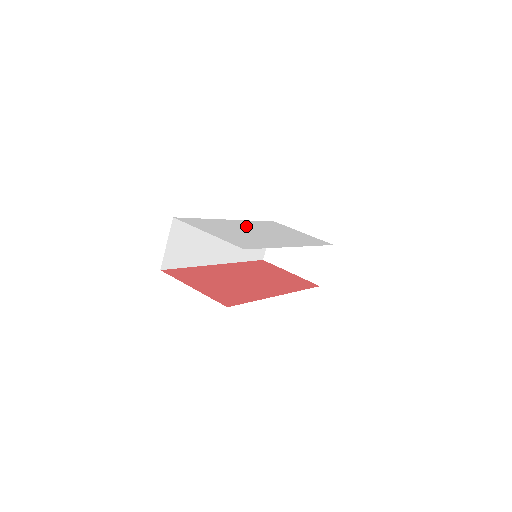
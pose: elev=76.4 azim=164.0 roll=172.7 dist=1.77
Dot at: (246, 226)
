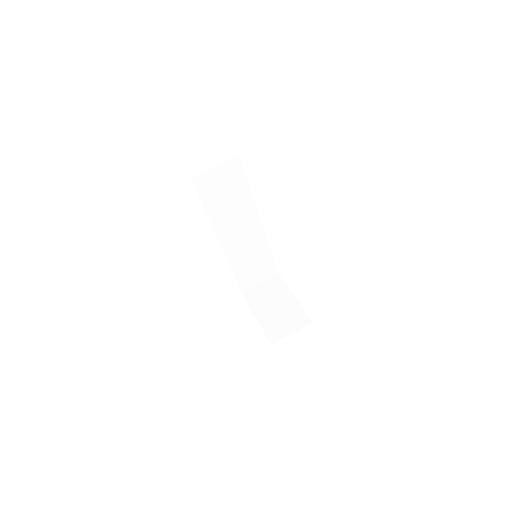
Dot at: occluded
